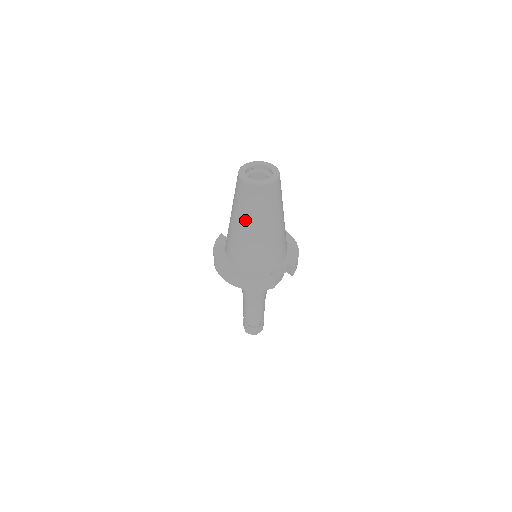
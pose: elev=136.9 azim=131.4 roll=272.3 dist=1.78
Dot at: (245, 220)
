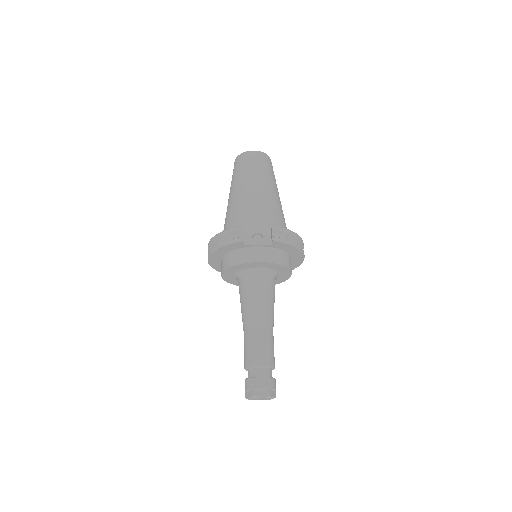
Dot at: (231, 189)
